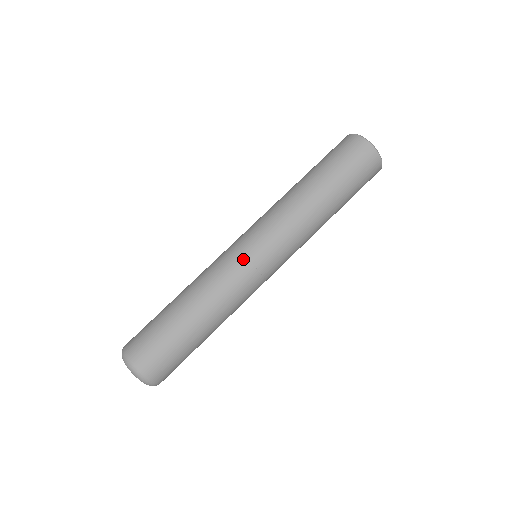
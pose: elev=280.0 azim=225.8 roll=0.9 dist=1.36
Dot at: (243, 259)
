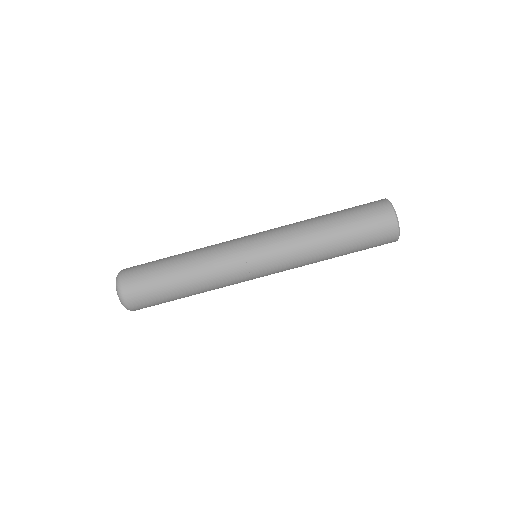
Dot at: (239, 242)
